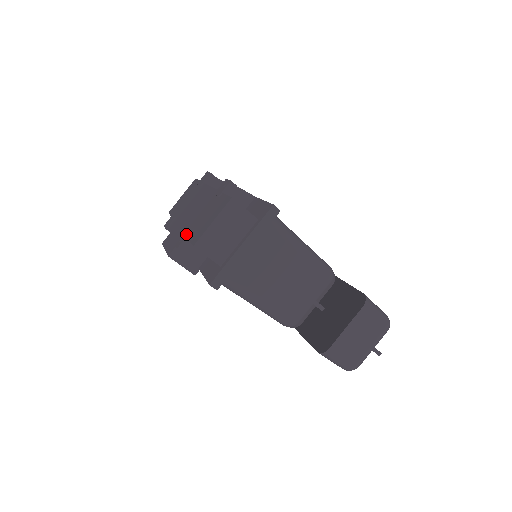
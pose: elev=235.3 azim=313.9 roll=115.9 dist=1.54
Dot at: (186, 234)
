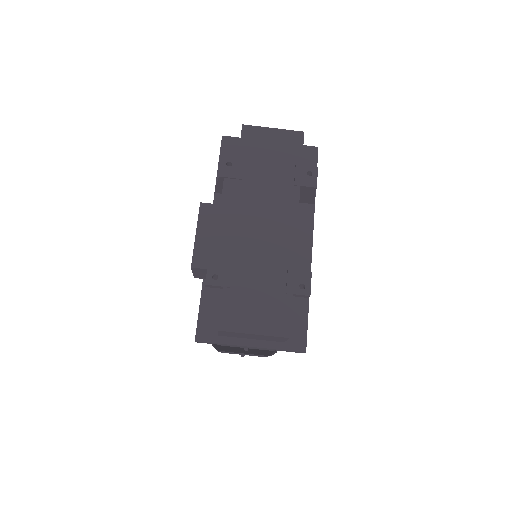
Dot at: (226, 281)
